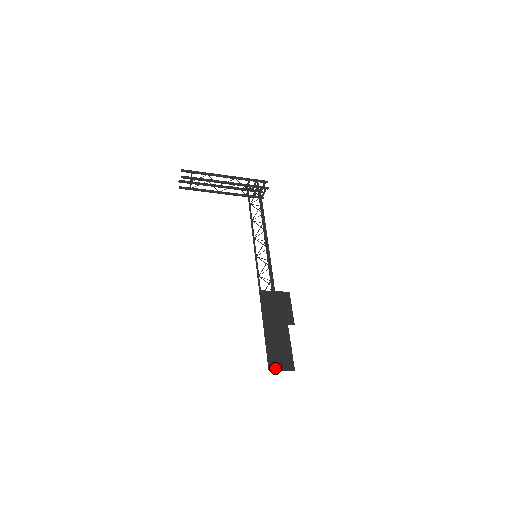
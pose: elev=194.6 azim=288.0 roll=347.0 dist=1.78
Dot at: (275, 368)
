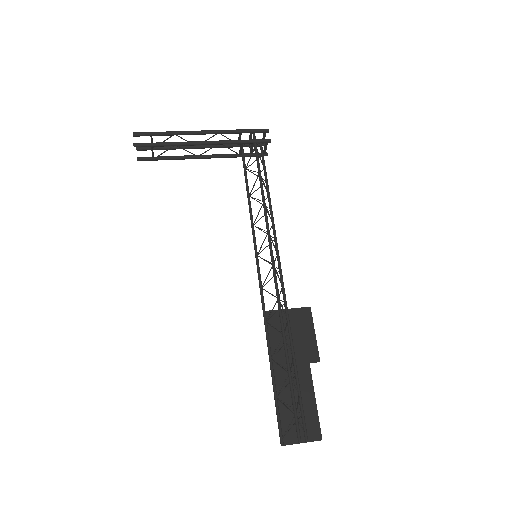
Dot at: (291, 439)
